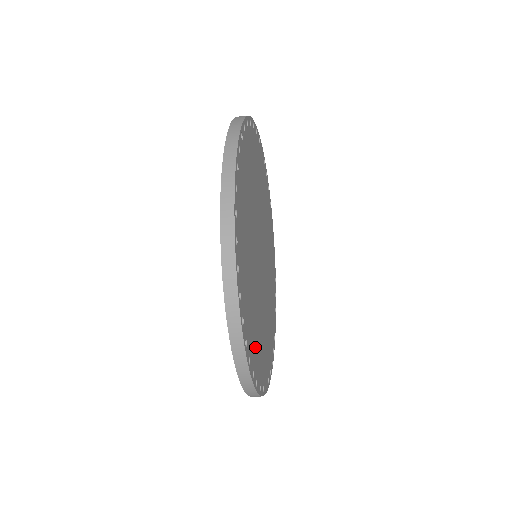
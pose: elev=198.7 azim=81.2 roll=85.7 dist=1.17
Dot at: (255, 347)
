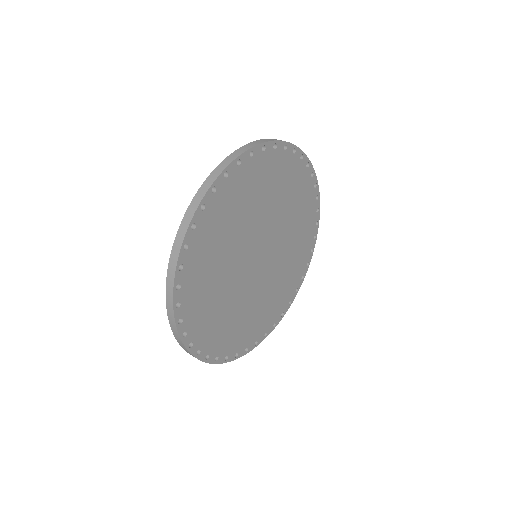
Dot at: (212, 332)
